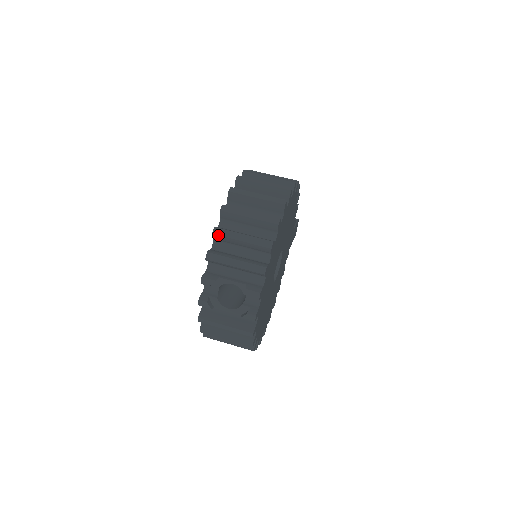
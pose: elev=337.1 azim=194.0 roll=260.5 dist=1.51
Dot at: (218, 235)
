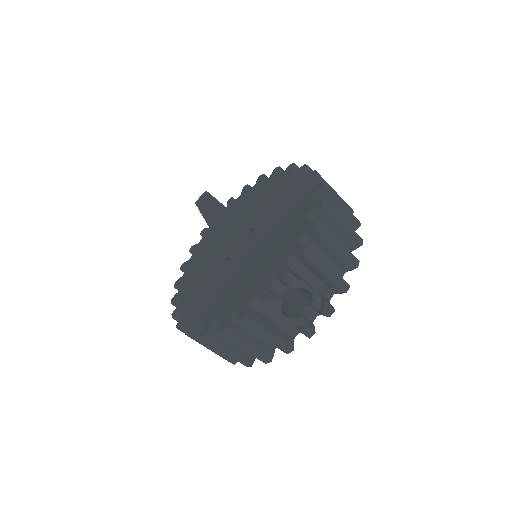
Dot at: (321, 232)
